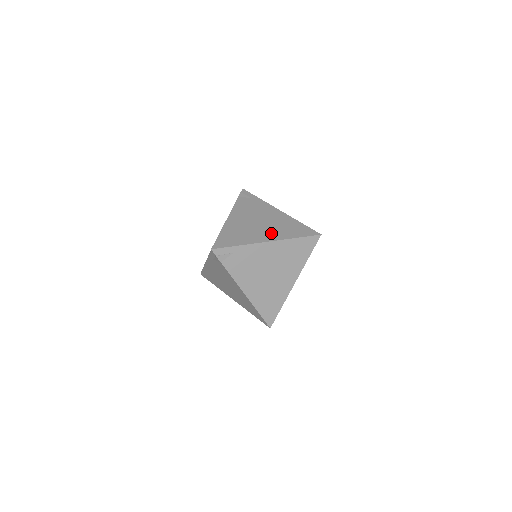
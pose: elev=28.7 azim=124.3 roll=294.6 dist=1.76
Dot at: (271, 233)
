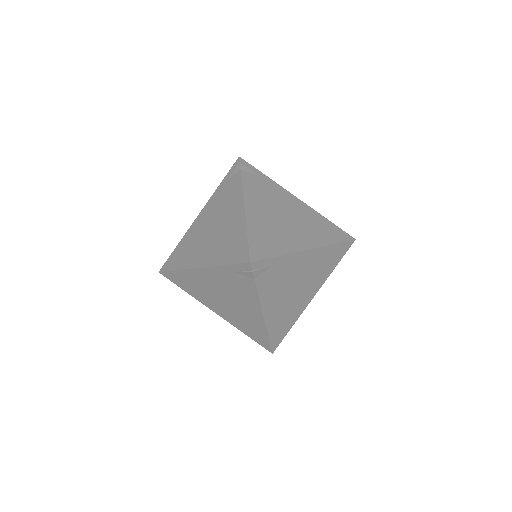
Dot at: occluded
